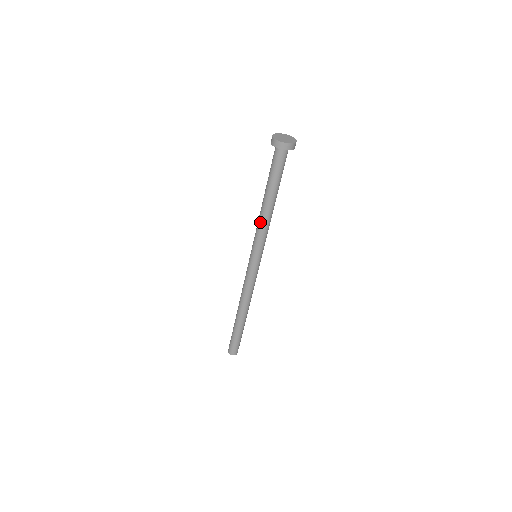
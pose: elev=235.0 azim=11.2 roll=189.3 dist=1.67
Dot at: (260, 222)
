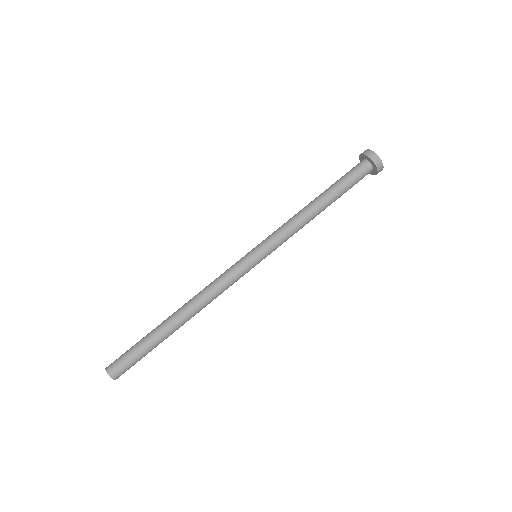
Dot at: (299, 222)
